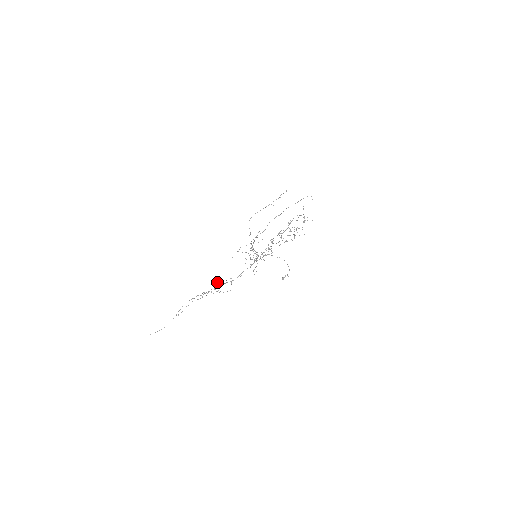
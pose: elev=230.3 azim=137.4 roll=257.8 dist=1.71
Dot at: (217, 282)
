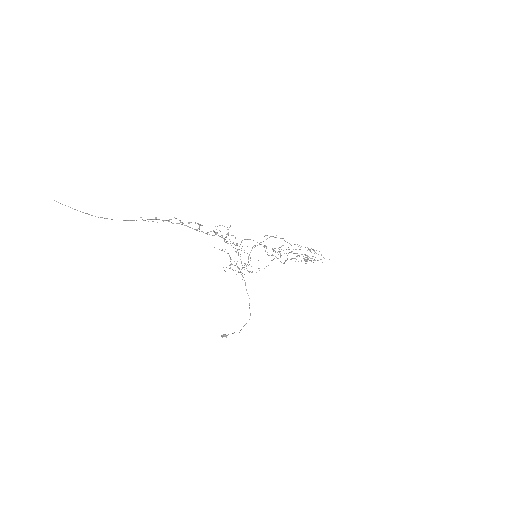
Dot at: (230, 225)
